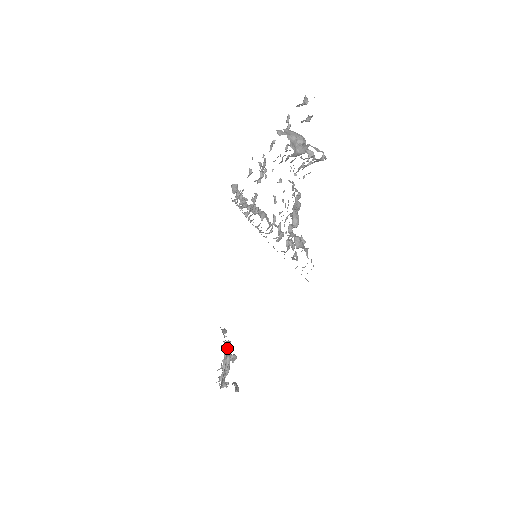
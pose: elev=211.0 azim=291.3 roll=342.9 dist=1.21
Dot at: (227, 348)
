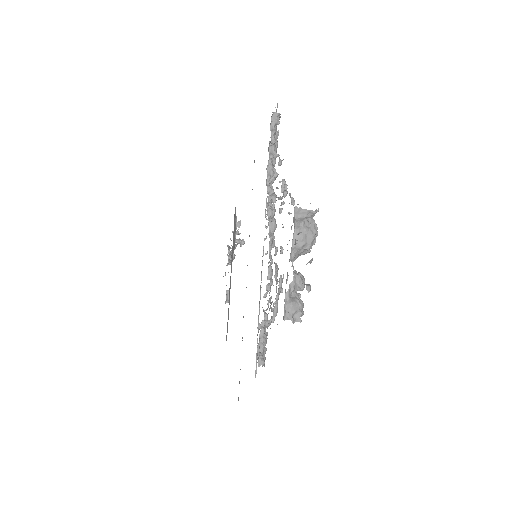
Dot at: (235, 245)
